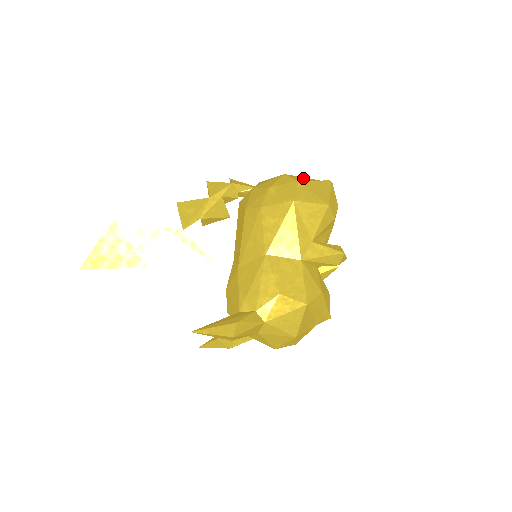
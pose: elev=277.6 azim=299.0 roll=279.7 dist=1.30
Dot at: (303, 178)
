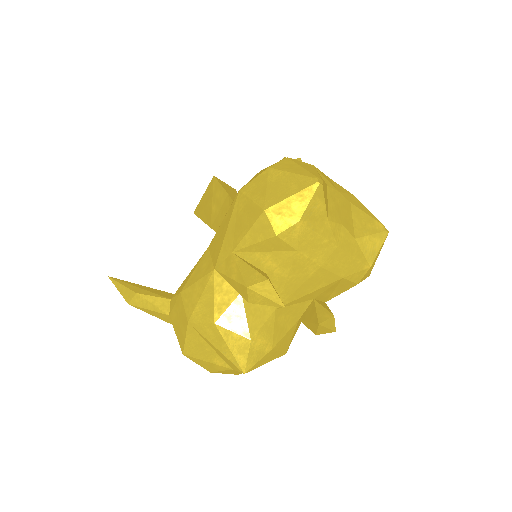
Dot at: (295, 167)
